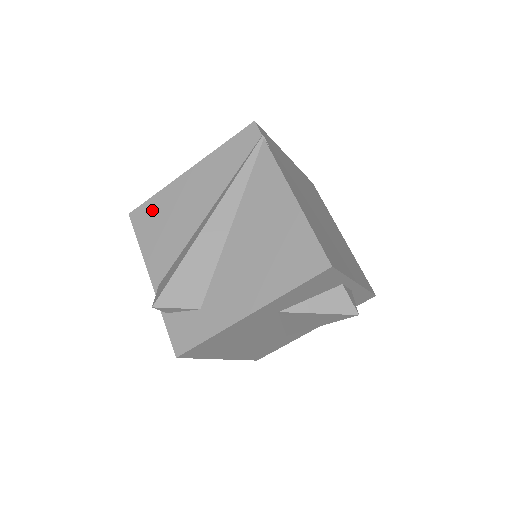
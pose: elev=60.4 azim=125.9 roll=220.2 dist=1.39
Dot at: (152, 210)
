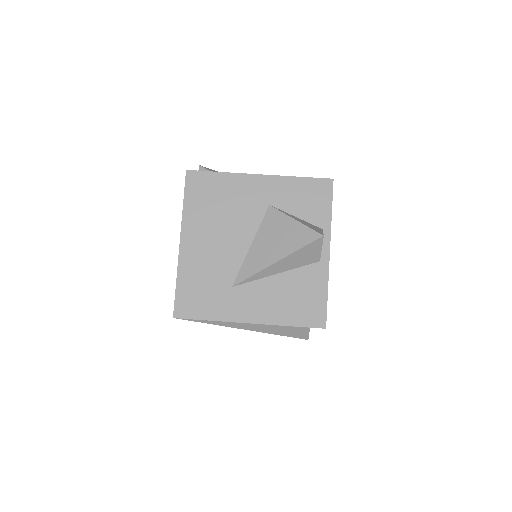
Dot at: occluded
